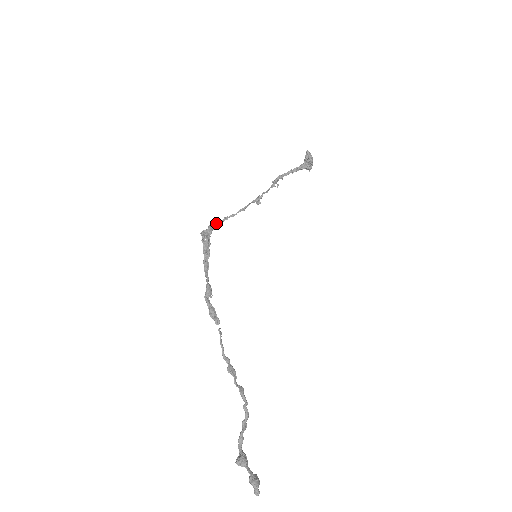
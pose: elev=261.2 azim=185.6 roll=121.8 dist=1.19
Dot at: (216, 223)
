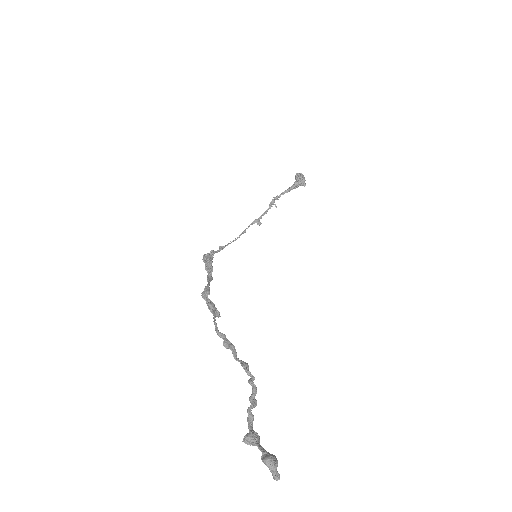
Dot at: (219, 248)
